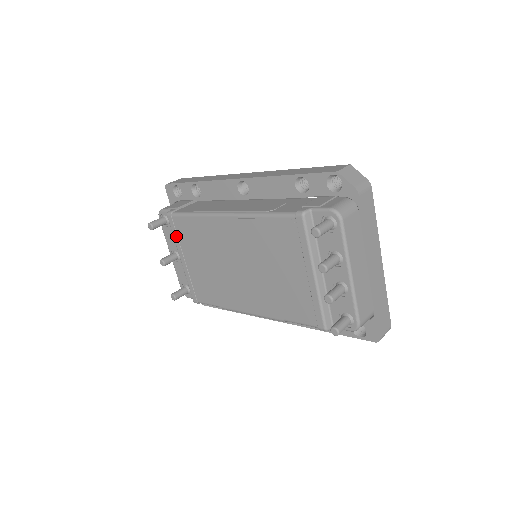
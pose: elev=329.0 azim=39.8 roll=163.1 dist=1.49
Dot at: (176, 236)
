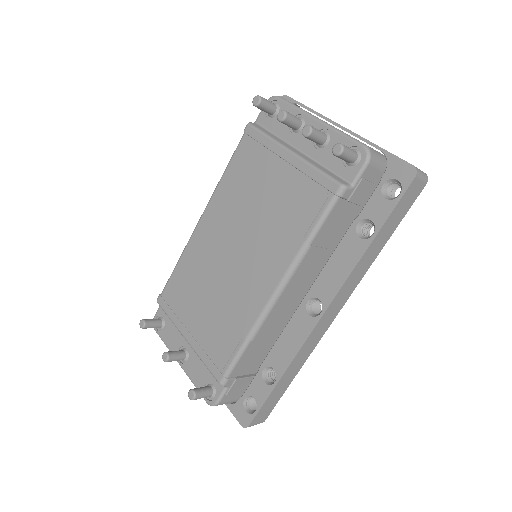
Dot at: (171, 313)
